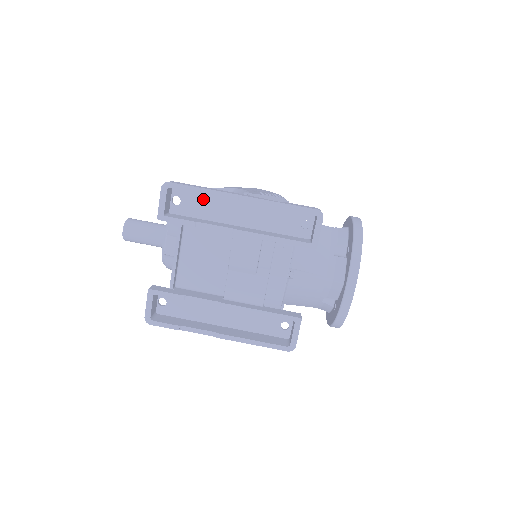
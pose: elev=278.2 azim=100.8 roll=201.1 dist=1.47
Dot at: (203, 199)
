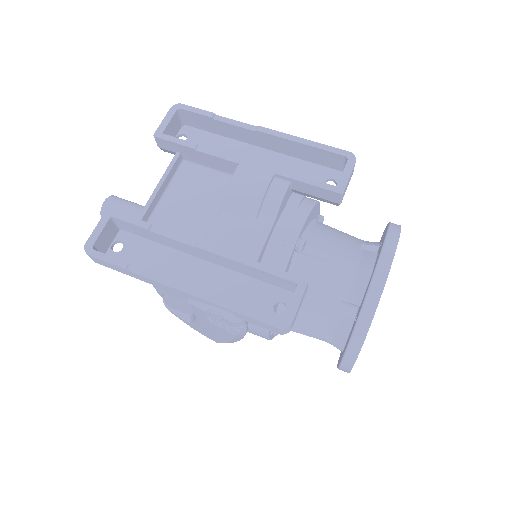
Dot at: (213, 141)
